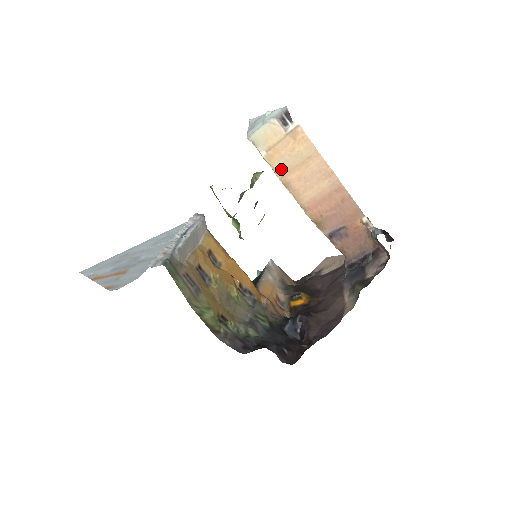
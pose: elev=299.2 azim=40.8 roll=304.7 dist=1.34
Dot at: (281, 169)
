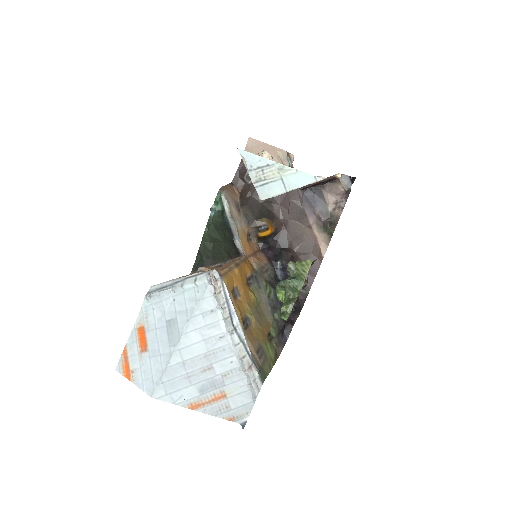
Dot at: occluded
